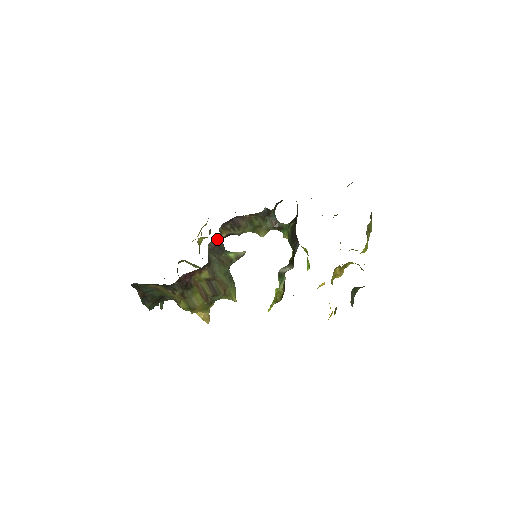
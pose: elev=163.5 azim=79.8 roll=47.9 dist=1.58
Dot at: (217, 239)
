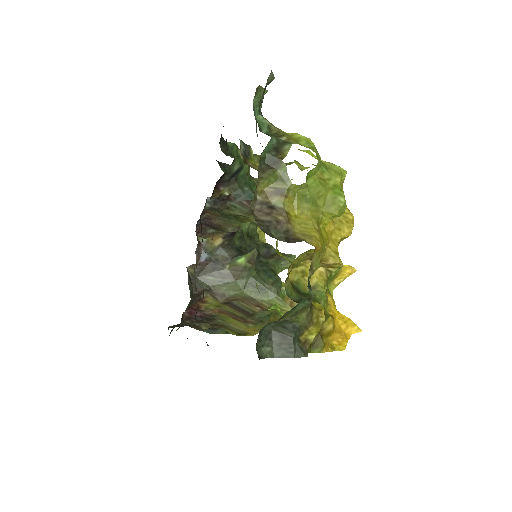
Dot at: occluded
